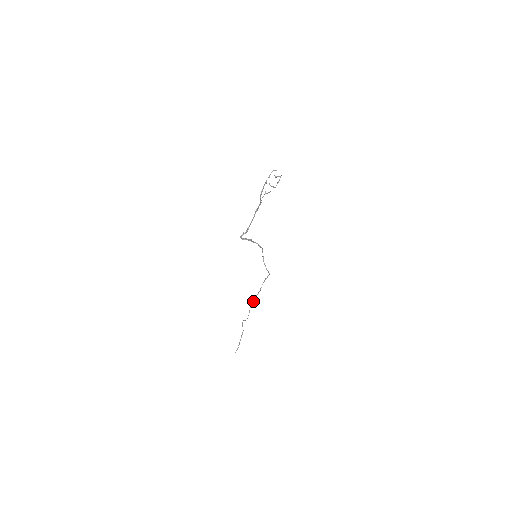
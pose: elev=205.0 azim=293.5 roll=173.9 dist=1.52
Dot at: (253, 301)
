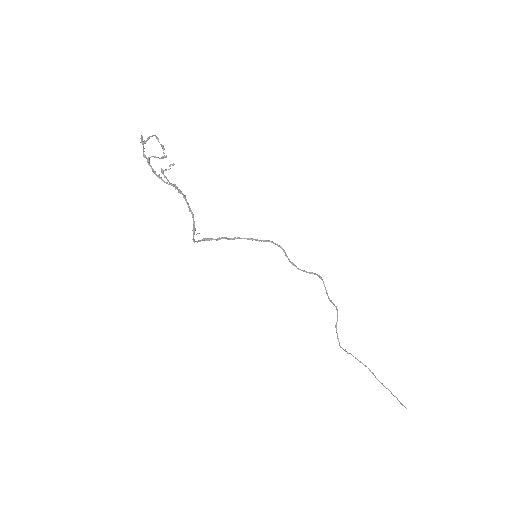
Dot at: occluded
